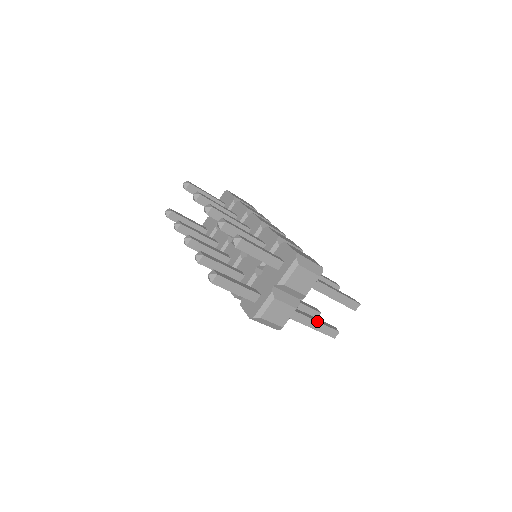
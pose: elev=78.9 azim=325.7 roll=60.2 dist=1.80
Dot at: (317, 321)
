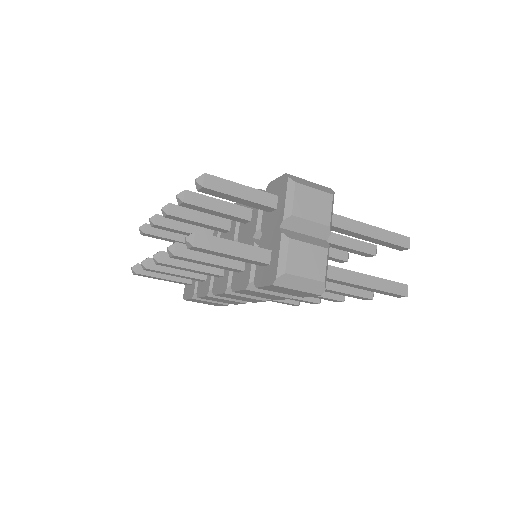
Dot at: (369, 275)
